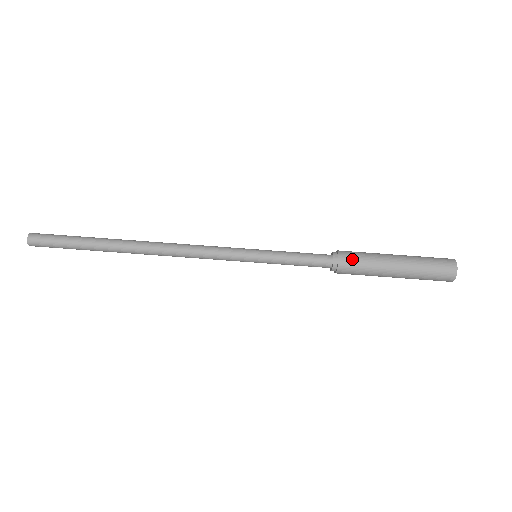
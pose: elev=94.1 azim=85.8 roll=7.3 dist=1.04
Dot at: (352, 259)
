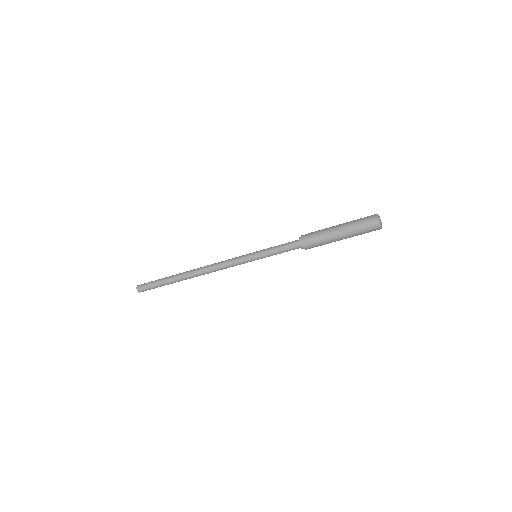
Dot at: (312, 246)
